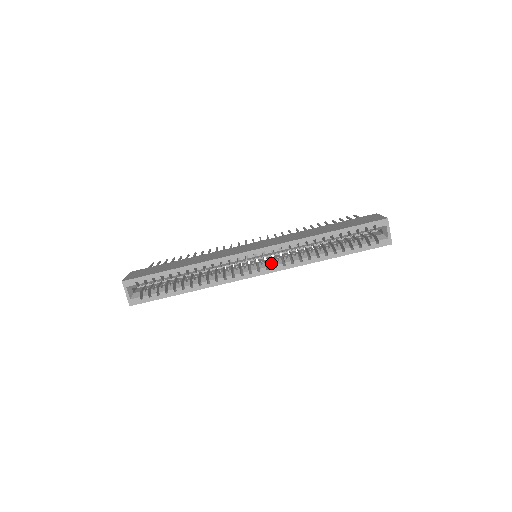
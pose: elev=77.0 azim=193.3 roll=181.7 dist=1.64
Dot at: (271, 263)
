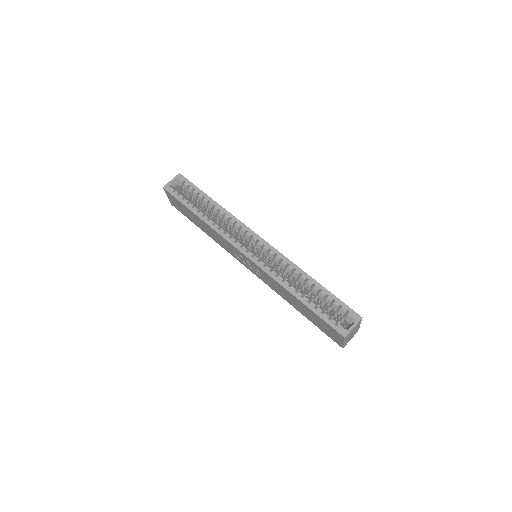
Dot at: (259, 257)
